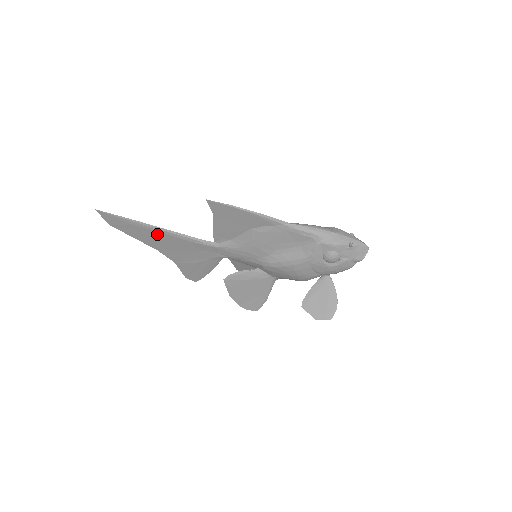
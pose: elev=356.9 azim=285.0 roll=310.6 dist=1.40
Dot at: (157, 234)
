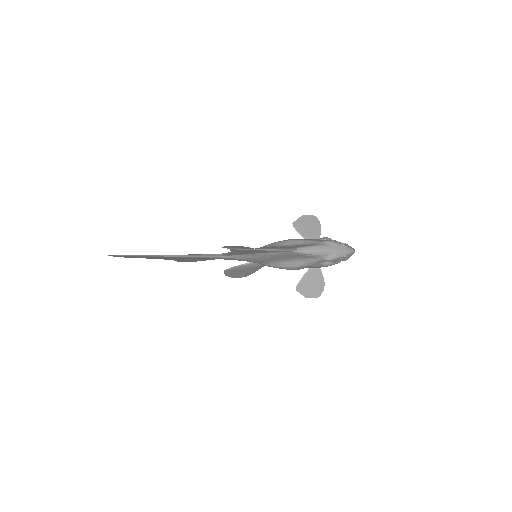
Dot at: (167, 257)
